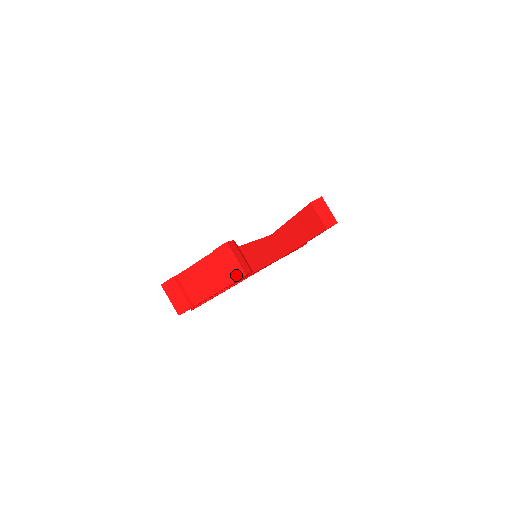
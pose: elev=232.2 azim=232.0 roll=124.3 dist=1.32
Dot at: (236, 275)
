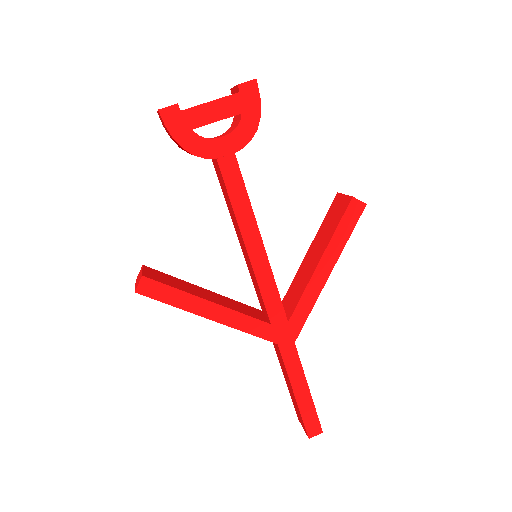
Dot at: (245, 82)
